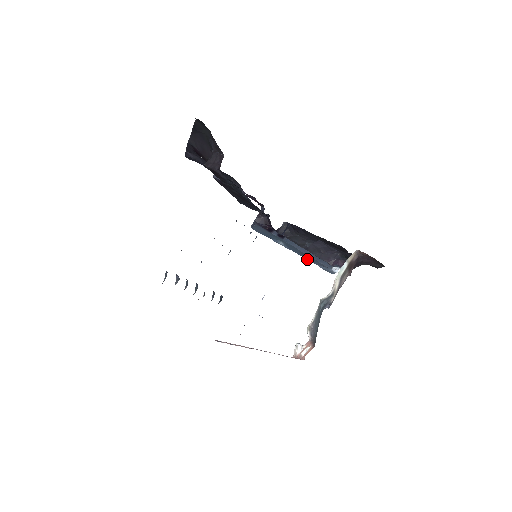
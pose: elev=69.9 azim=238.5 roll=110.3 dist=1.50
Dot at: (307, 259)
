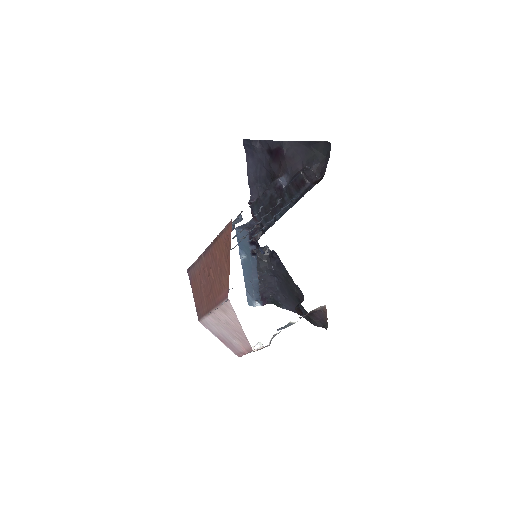
Dot at: (245, 282)
